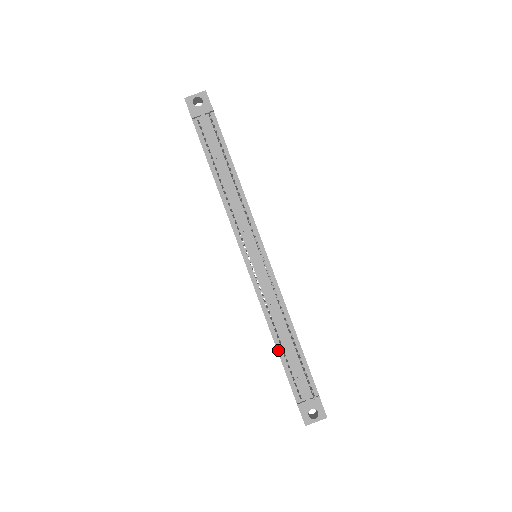
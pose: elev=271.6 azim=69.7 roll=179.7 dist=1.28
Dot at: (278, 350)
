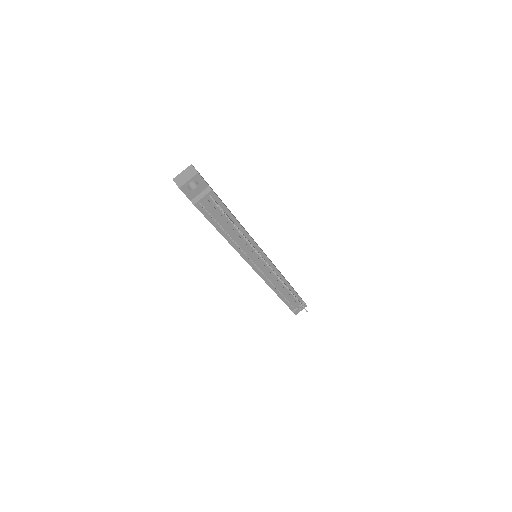
Dot at: (280, 297)
